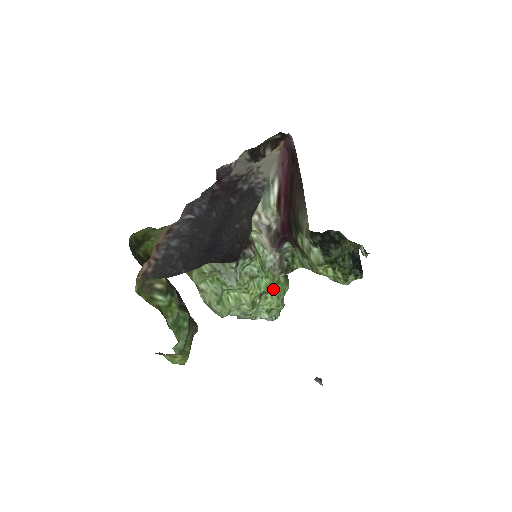
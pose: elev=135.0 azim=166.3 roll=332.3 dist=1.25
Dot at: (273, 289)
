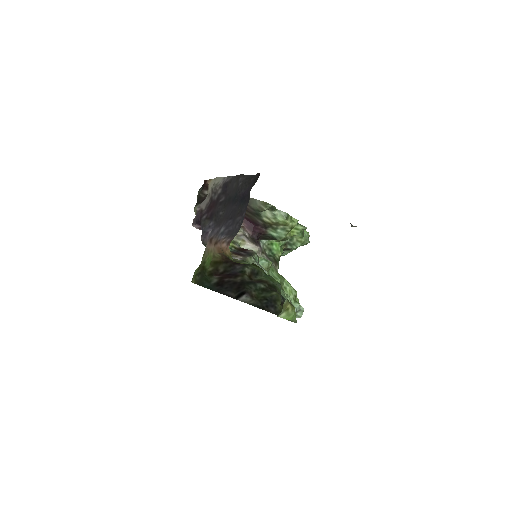
Dot at: (283, 278)
